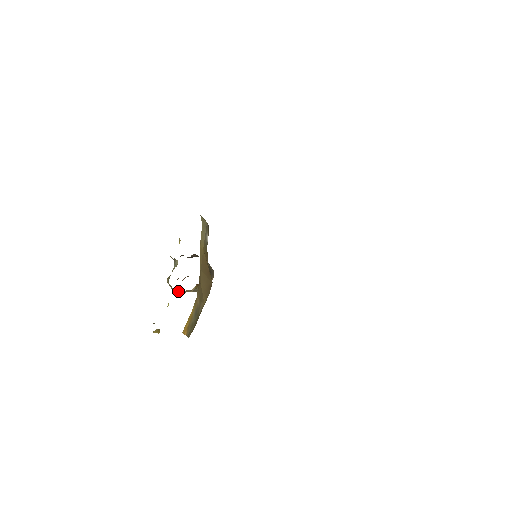
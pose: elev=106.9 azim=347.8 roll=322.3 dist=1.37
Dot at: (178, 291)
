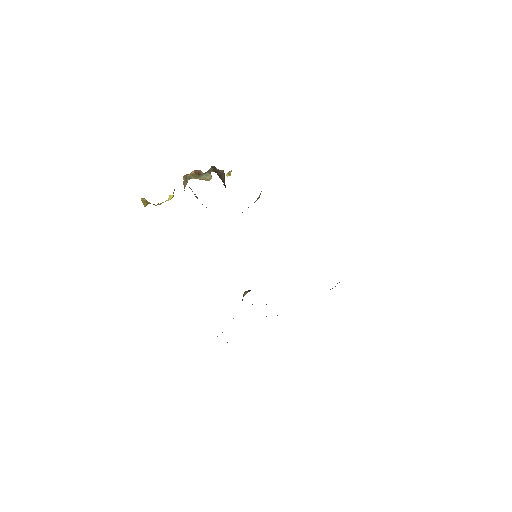
Dot at: occluded
